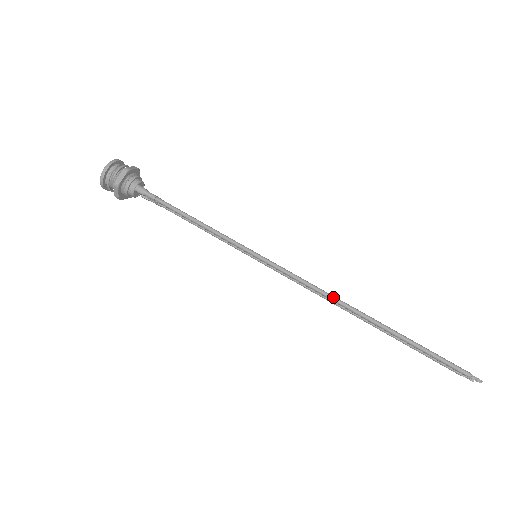
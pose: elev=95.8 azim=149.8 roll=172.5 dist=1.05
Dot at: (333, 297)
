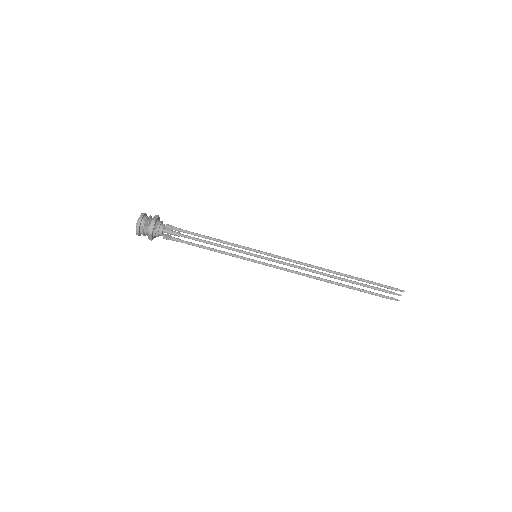
Dot at: (312, 265)
